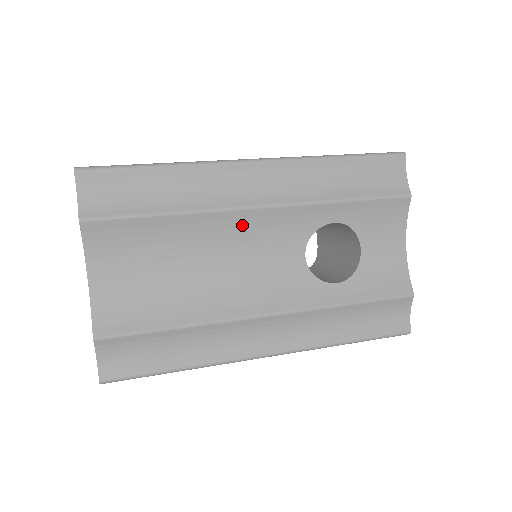
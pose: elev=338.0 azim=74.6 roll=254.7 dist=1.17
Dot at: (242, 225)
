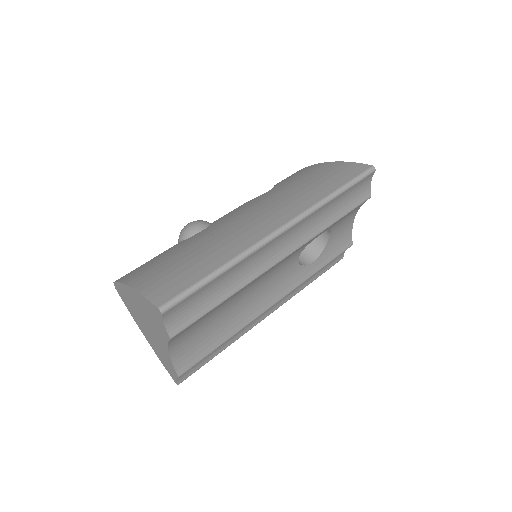
Dot at: (268, 271)
